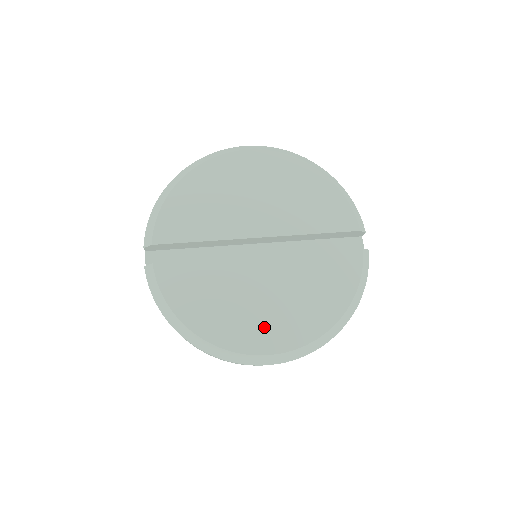
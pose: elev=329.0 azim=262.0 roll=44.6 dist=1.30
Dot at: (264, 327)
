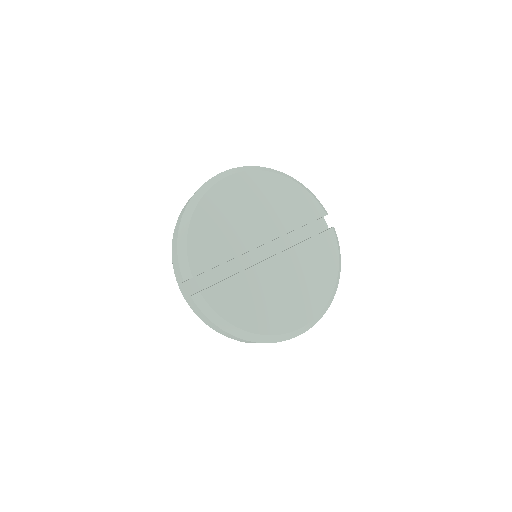
Dot at: (293, 308)
